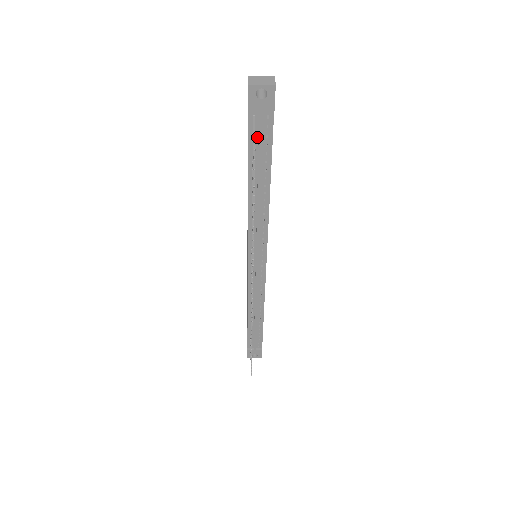
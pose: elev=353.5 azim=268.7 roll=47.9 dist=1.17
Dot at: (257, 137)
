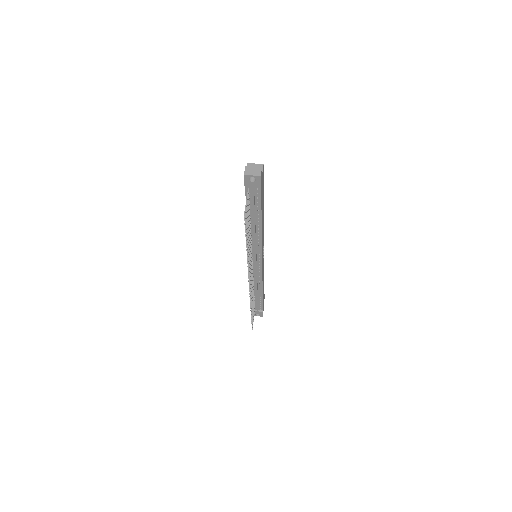
Dot at: (251, 198)
